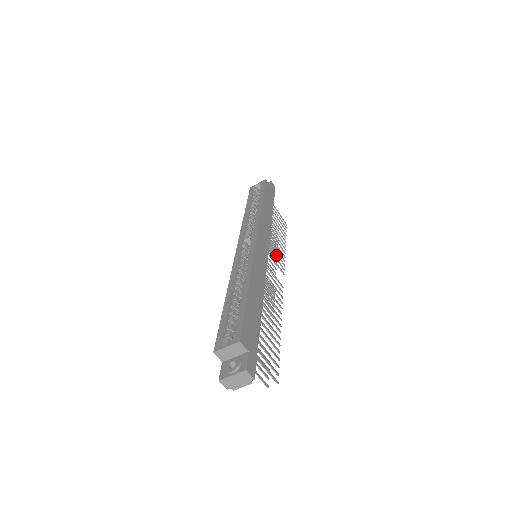
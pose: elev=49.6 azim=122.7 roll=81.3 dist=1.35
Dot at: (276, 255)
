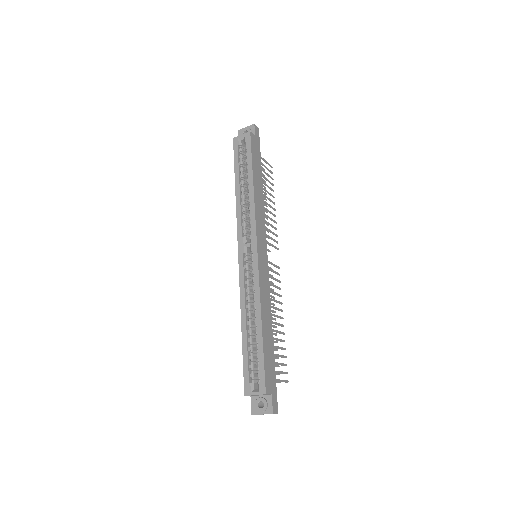
Dot at: occluded
